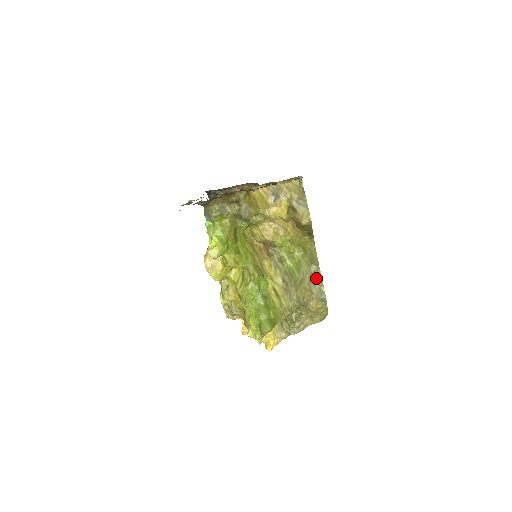
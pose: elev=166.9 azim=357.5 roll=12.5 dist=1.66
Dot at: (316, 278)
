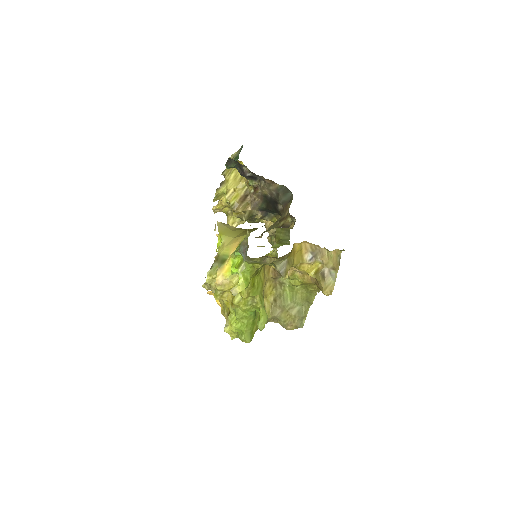
Dot at: (303, 313)
